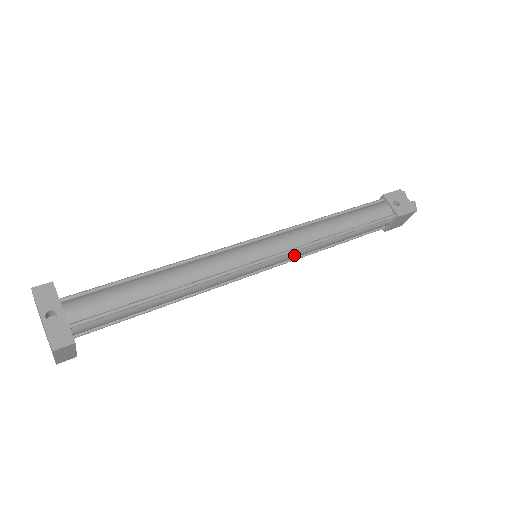
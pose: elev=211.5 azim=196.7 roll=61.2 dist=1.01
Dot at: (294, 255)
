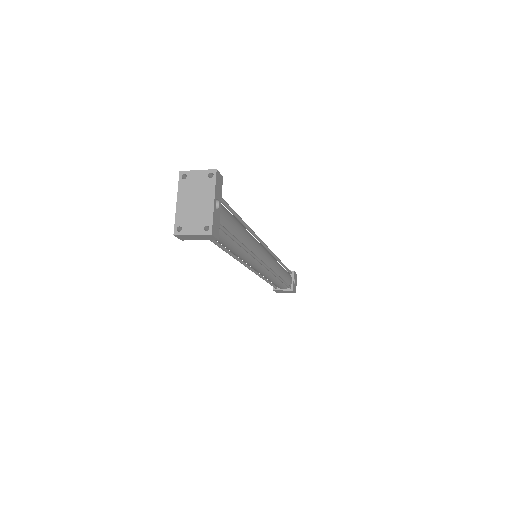
Dot at: (265, 272)
